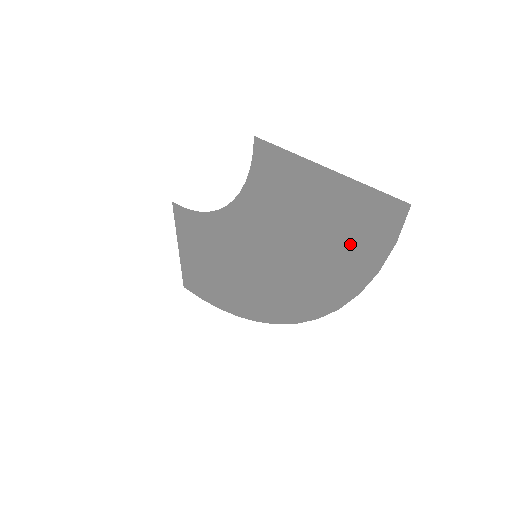
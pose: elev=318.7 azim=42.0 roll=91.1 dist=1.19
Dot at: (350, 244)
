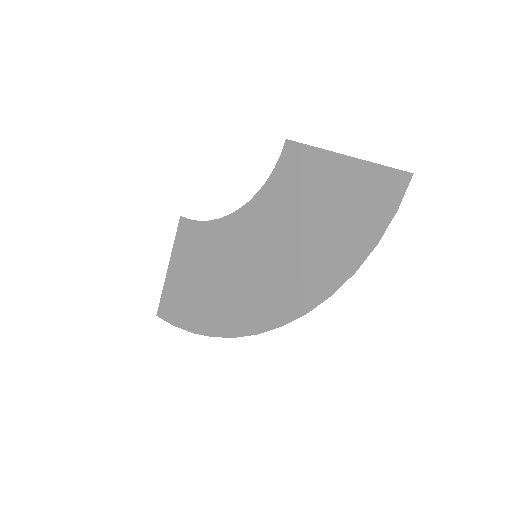
Dot at: (355, 221)
